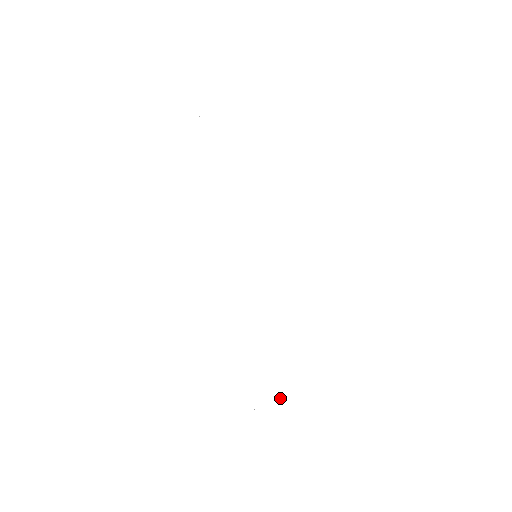
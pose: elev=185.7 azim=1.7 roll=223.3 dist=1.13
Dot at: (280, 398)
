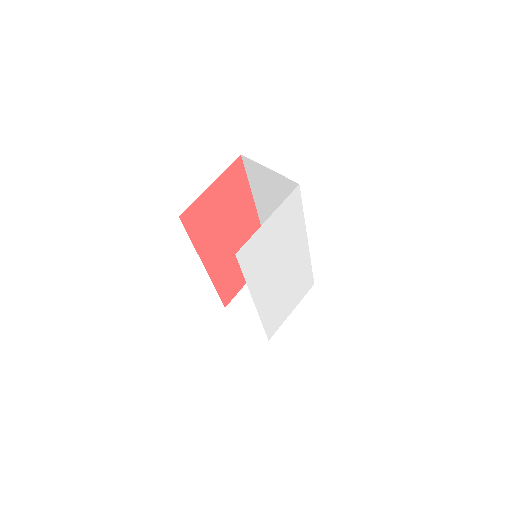
Dot at: occluded
